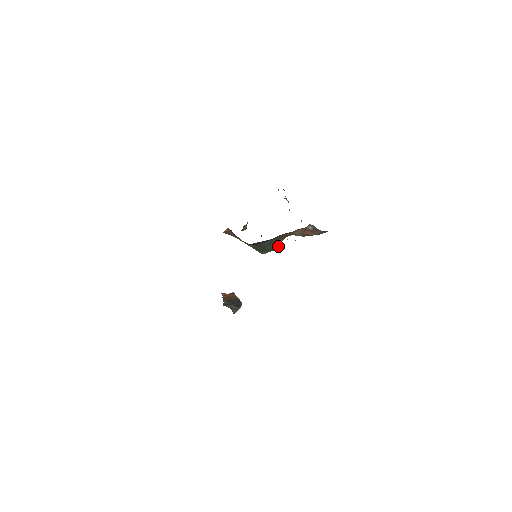
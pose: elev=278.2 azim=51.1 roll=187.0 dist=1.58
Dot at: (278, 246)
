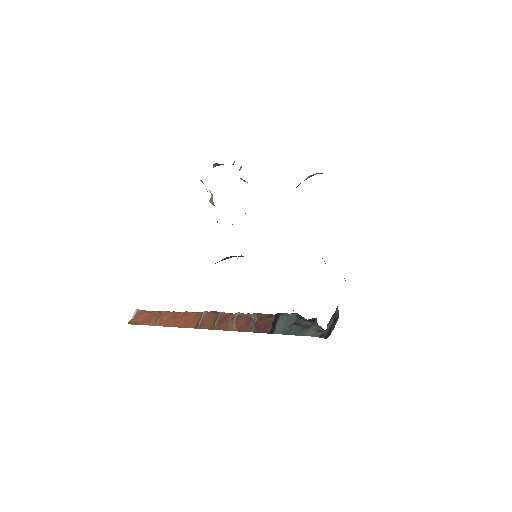
Dot at: occluded
